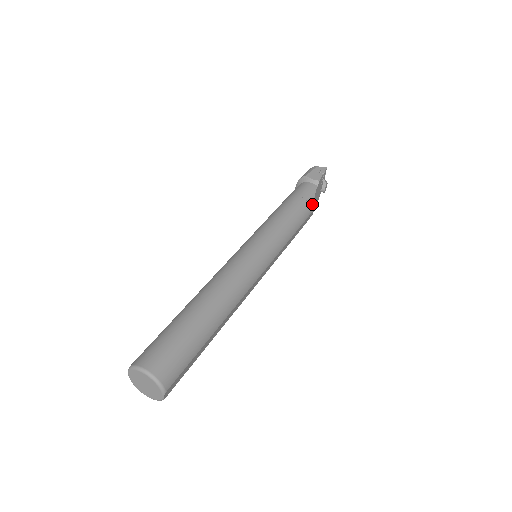
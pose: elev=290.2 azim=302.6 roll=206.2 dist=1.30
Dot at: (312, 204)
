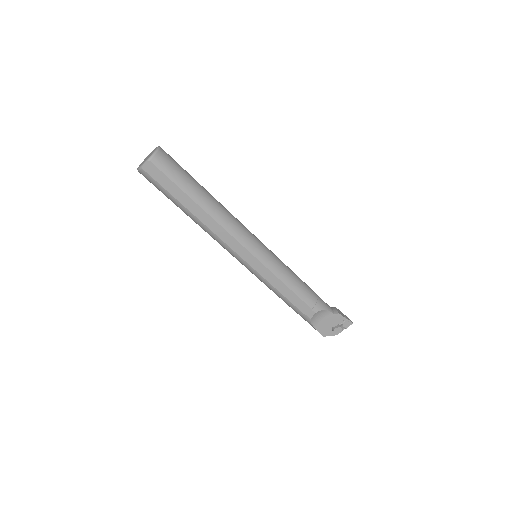
Dot at: (318, 307)
